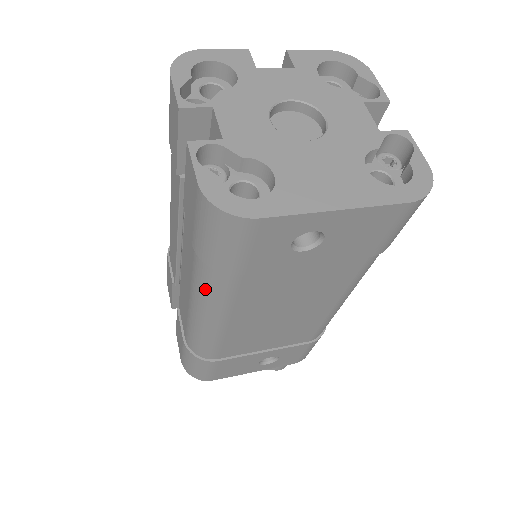
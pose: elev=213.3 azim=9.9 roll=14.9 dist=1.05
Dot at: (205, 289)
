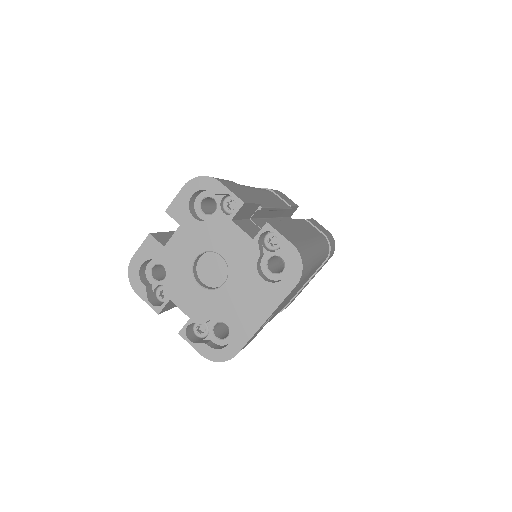
Dot at: occluded
